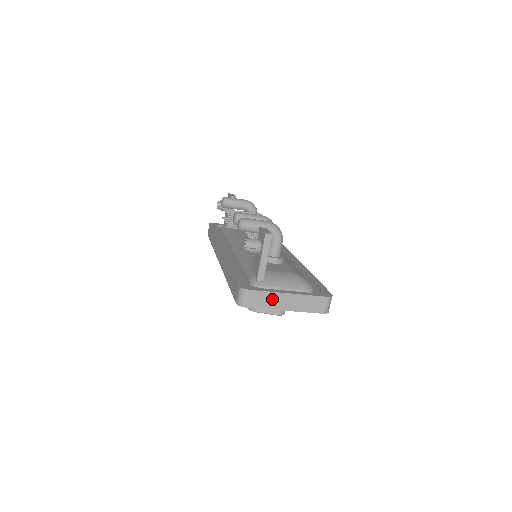
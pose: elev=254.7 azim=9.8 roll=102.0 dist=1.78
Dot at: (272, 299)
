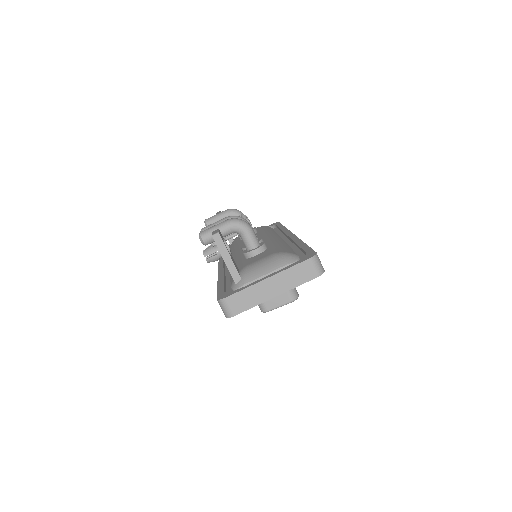
Dot at: (254, 293)
